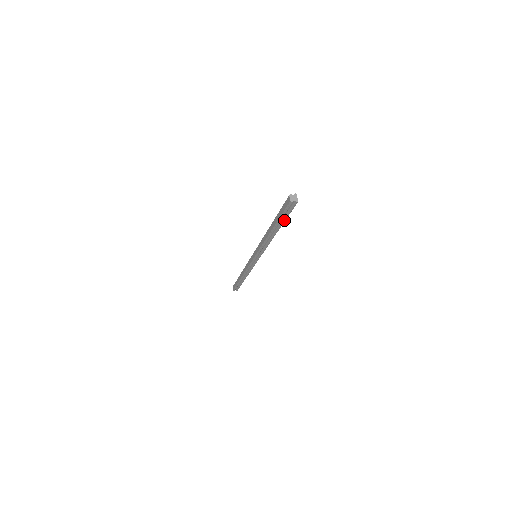
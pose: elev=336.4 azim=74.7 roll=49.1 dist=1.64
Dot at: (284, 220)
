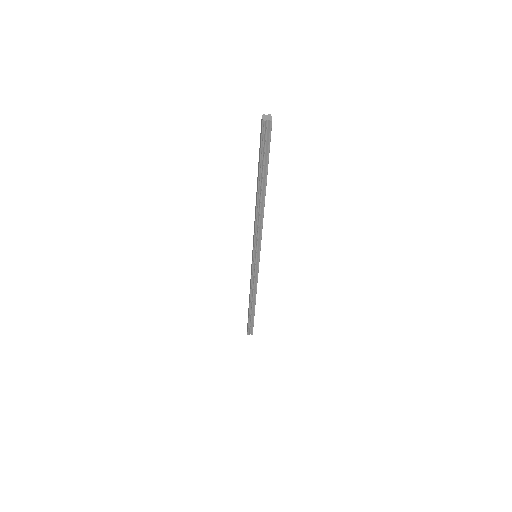
Dot at: (266, 165)
